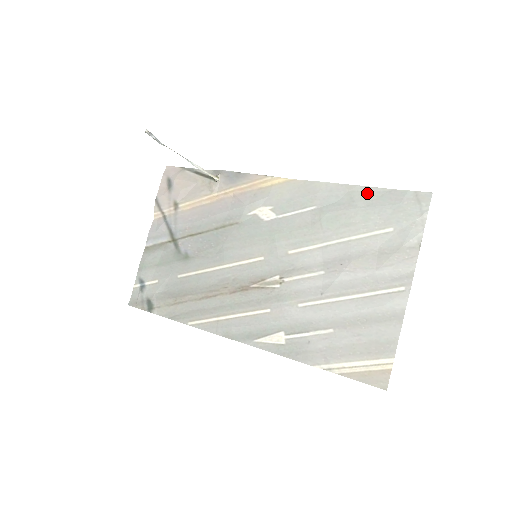
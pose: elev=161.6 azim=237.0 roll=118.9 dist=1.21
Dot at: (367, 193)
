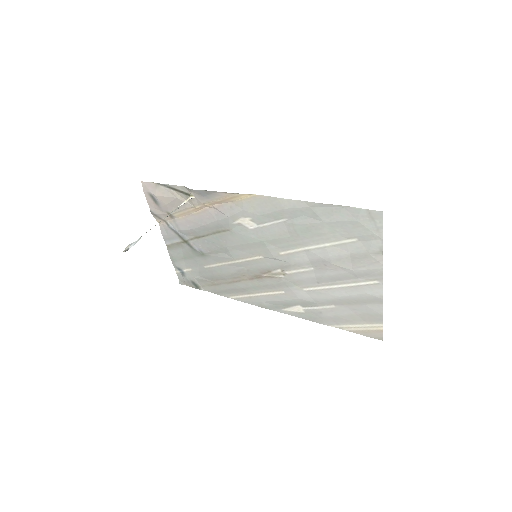
Dot at: (326, 209)
